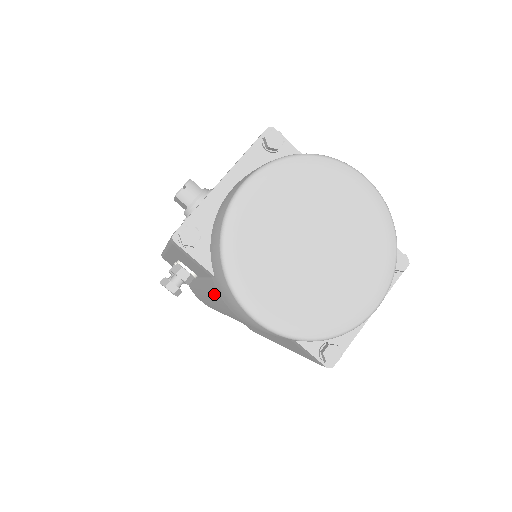
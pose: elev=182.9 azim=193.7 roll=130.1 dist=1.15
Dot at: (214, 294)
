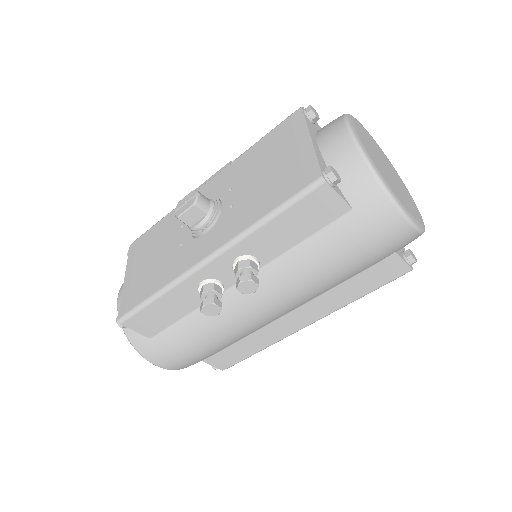
Dot at: (321, 249)
